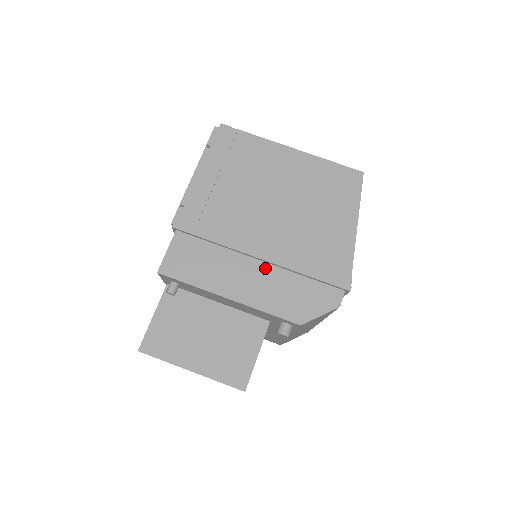
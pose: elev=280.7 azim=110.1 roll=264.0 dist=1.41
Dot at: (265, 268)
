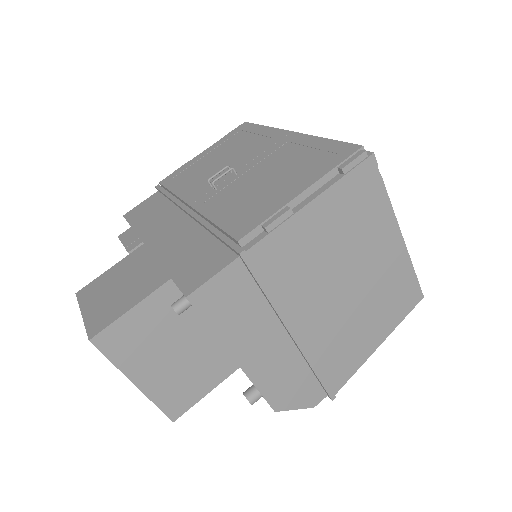
Dot at: (288, 346)
